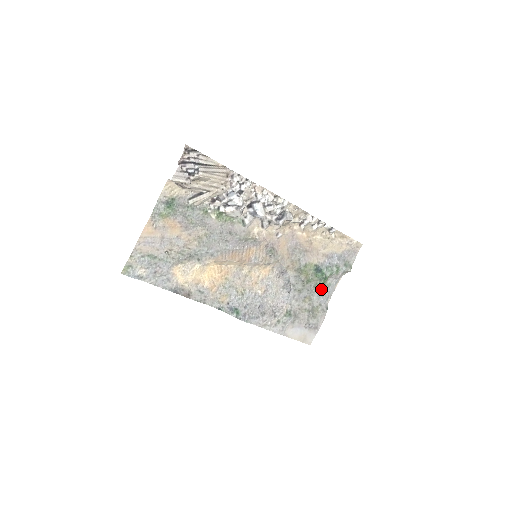
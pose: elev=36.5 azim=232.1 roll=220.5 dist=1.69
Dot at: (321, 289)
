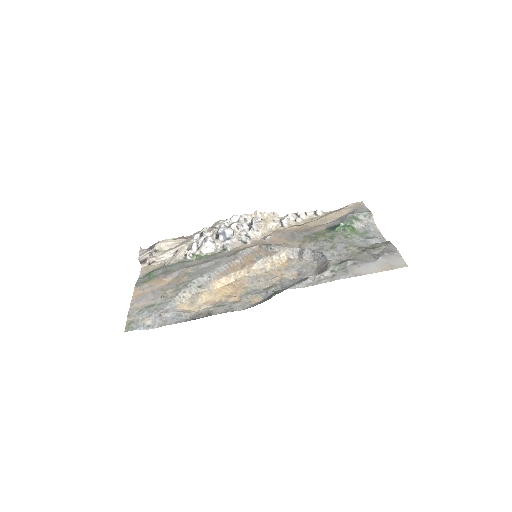
Dot at: (358, 236)
